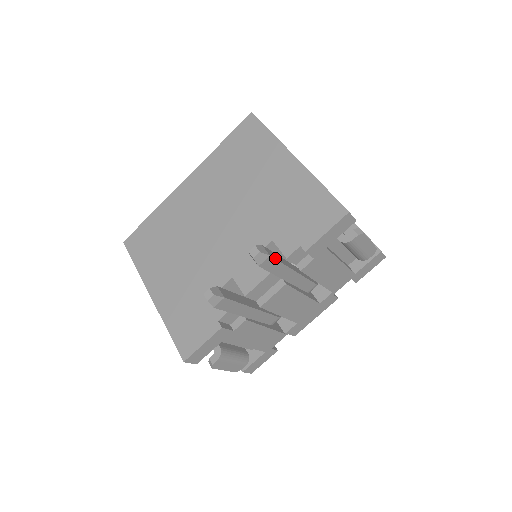
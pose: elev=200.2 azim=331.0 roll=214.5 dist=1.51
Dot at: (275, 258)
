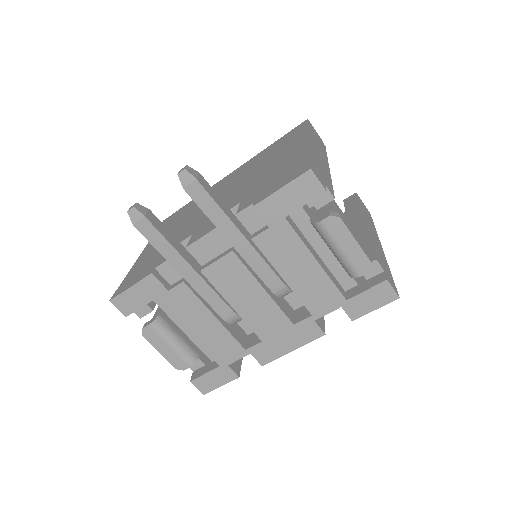
Dot at: (207, 190)
